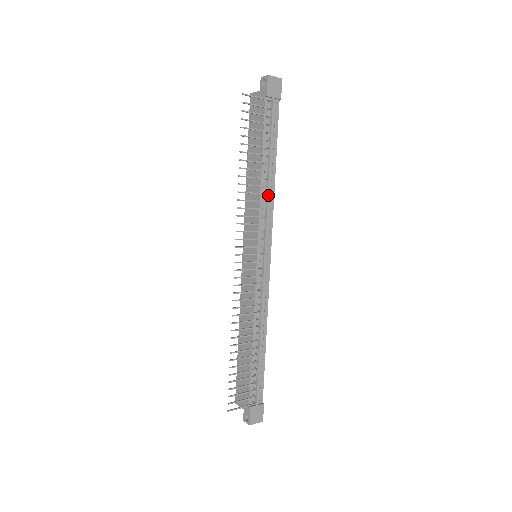
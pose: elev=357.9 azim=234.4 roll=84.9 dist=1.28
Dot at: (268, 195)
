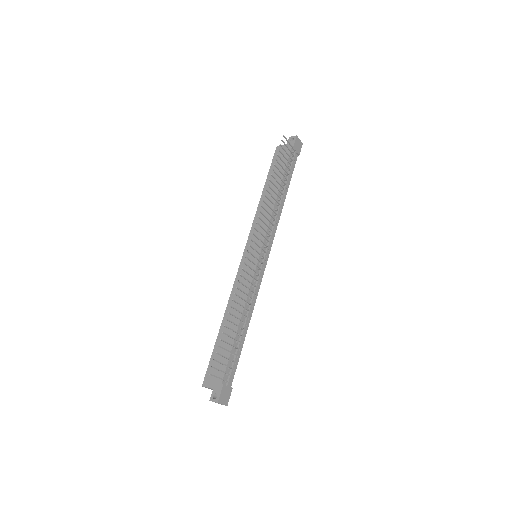
Dot at: (278, 212)
